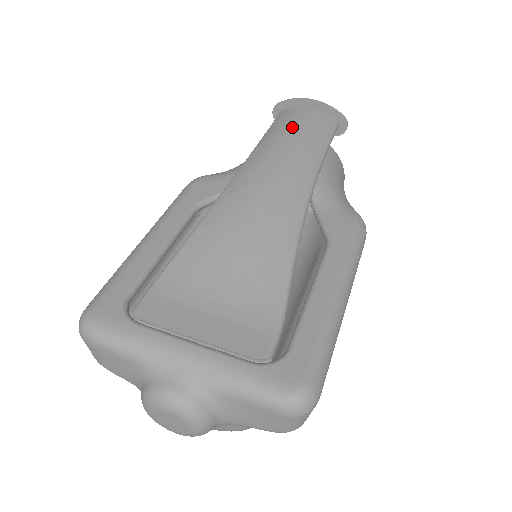
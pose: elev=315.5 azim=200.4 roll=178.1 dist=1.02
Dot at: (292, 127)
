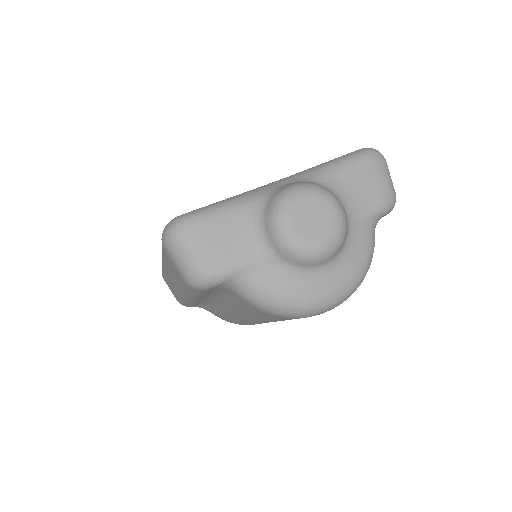
Dot at: occluded
